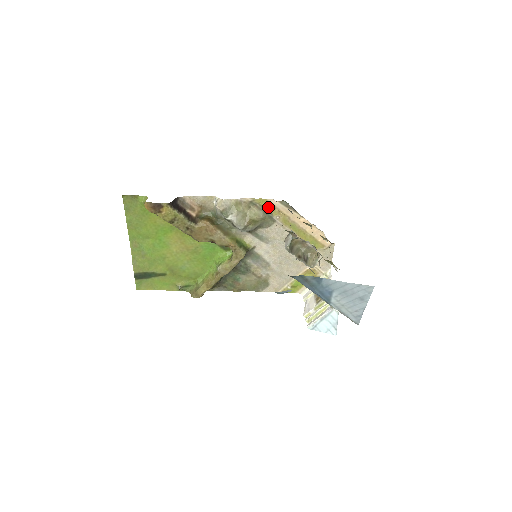
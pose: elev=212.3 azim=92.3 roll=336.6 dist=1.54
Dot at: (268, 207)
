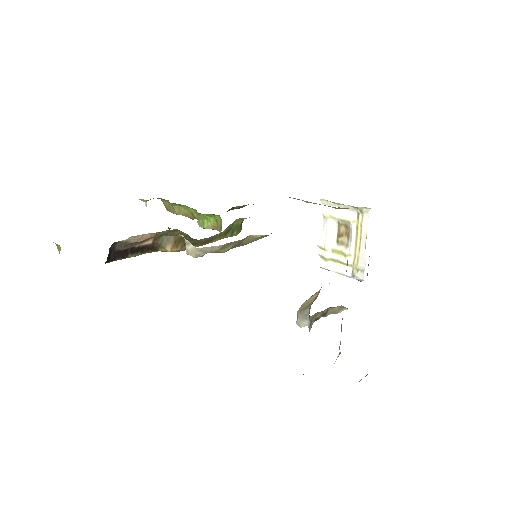
Dot at: occluded
